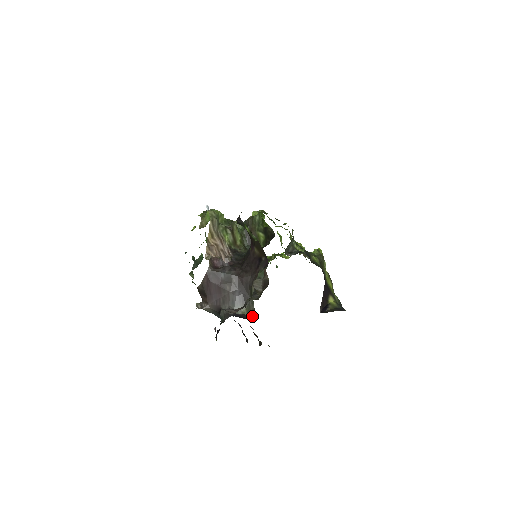
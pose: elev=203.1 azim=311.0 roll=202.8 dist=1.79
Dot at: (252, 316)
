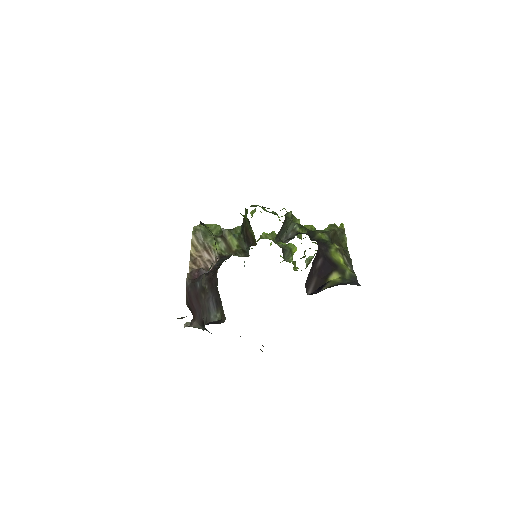
Dot at: (224, 320)
